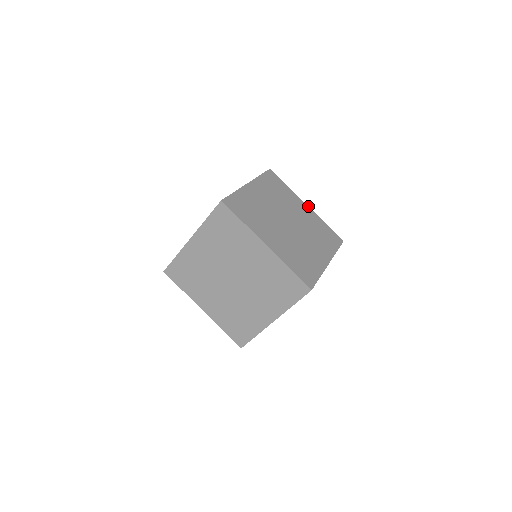
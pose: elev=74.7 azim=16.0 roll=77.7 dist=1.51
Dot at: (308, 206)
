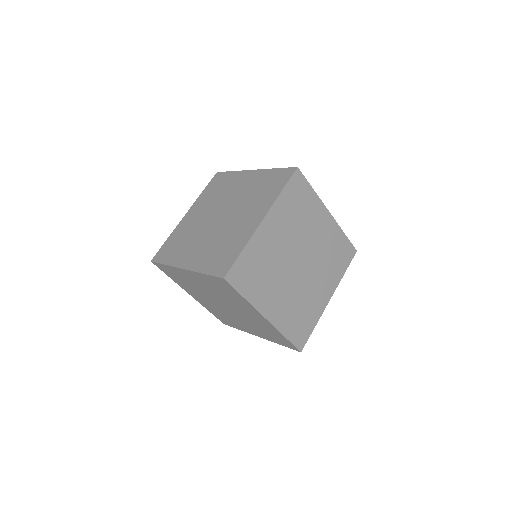
Dot at: occluded
